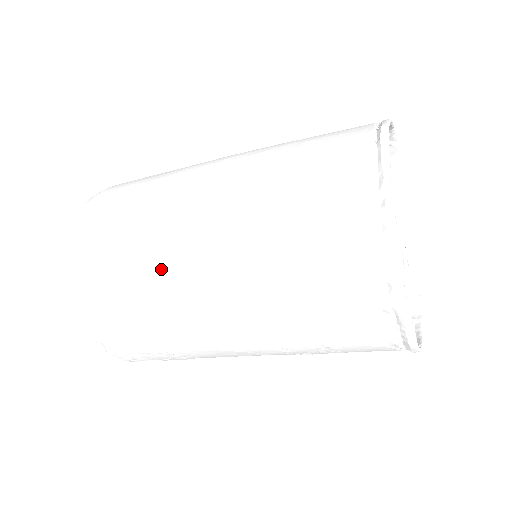
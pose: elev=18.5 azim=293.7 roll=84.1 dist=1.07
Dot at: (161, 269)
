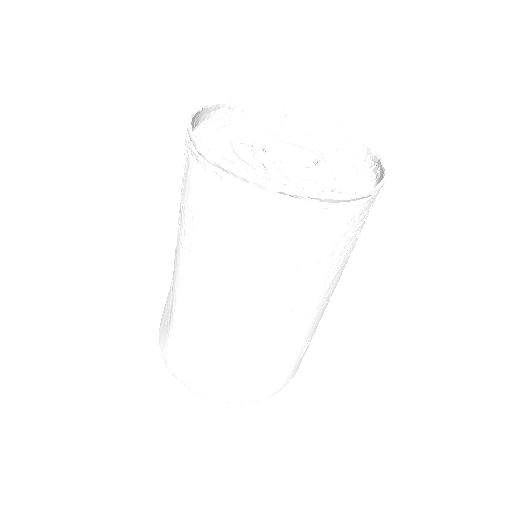
Dot at: occluded
